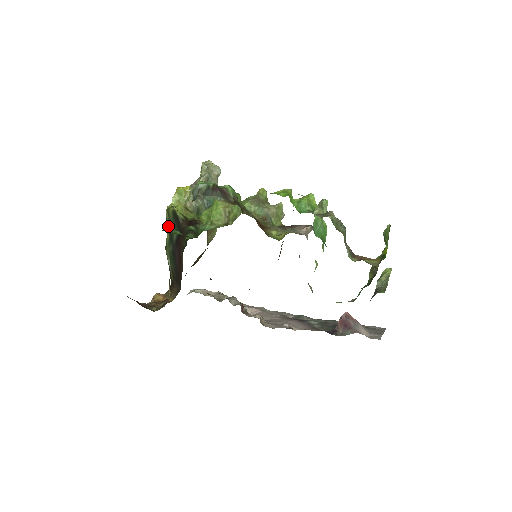
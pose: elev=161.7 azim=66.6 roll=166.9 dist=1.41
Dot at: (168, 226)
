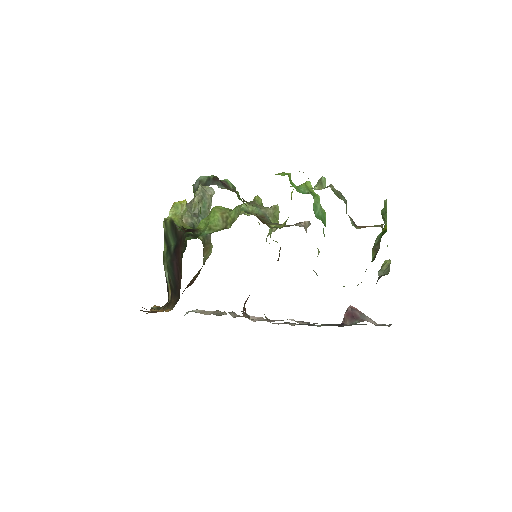
Dot at: (165, 237)
